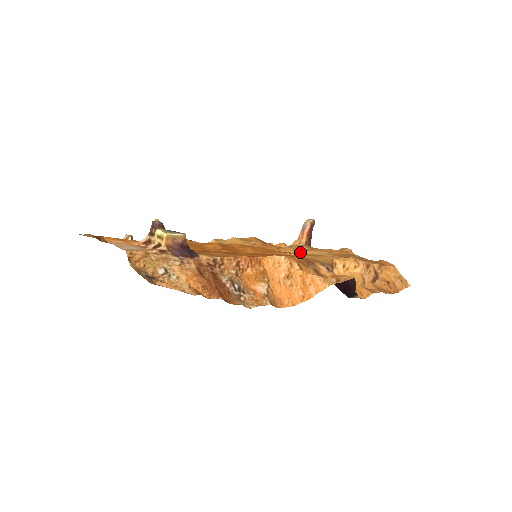
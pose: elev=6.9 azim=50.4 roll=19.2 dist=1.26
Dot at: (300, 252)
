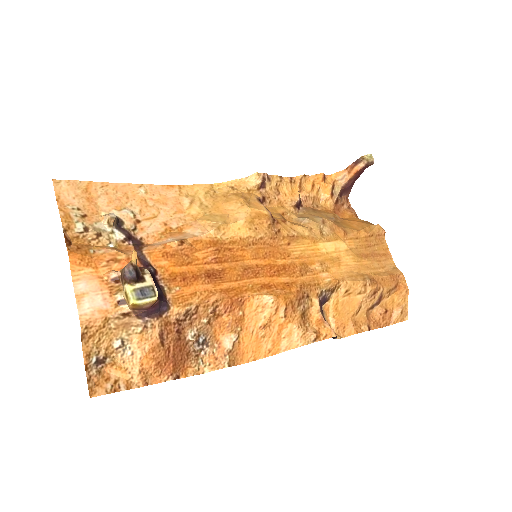
Dot at: (314, 247)
